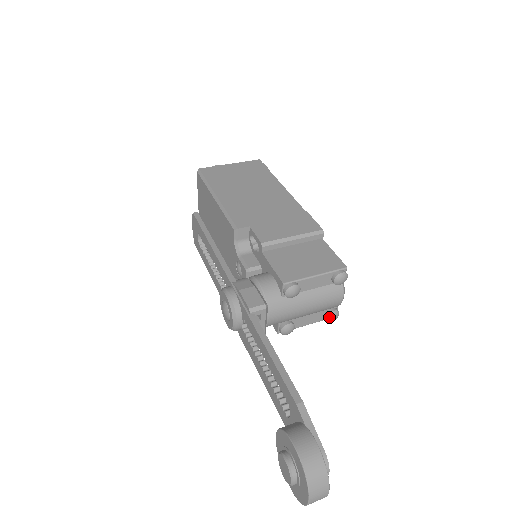
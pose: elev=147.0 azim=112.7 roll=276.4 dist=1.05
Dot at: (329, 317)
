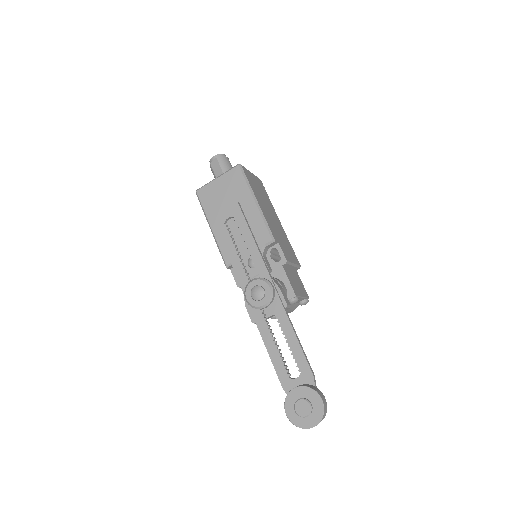
Dot at: occluded
